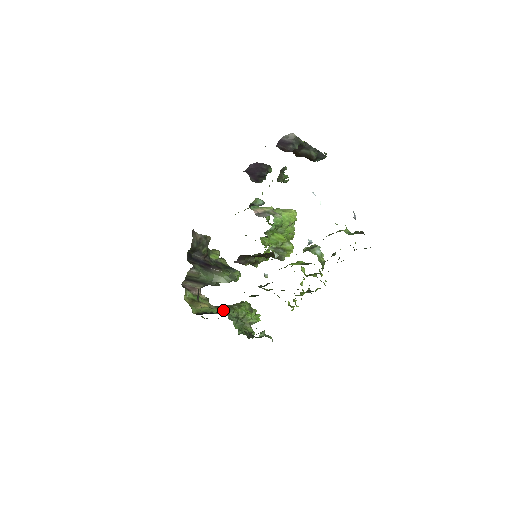
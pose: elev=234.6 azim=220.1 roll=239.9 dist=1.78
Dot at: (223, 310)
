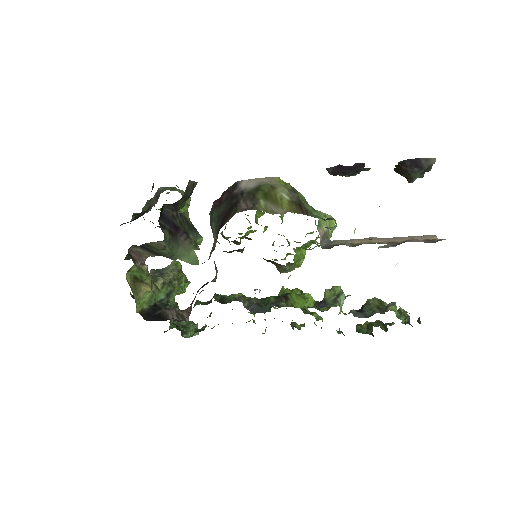
Dot at: (178, 312)
